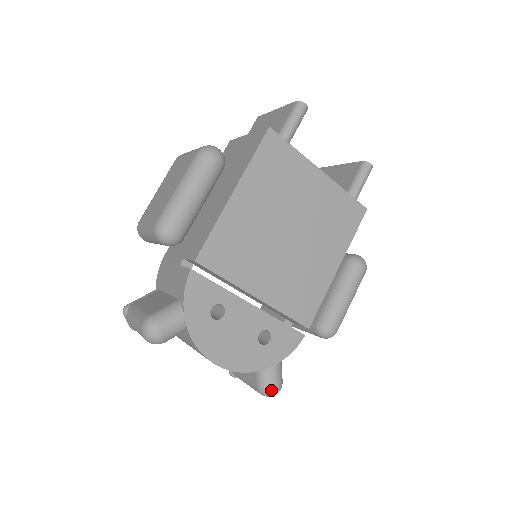
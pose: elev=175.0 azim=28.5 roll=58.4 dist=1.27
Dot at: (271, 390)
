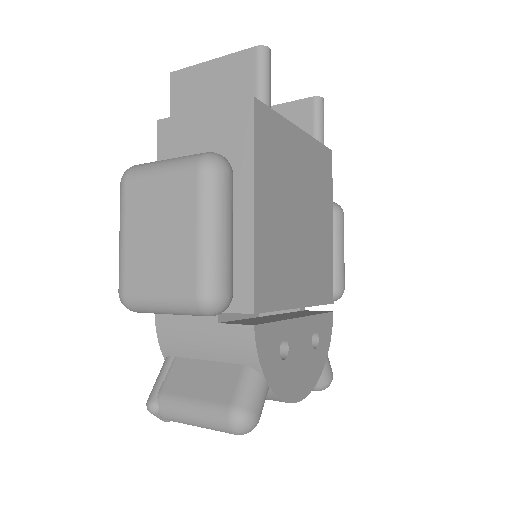
Dot at: (330, 383)
